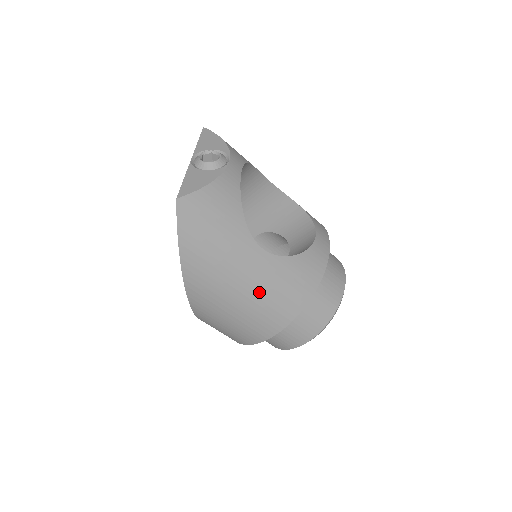
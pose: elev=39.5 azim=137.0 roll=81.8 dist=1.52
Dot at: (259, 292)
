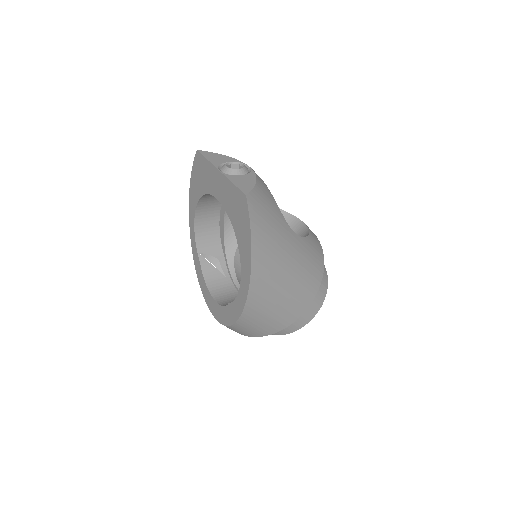
Dot at: (299, 270)
